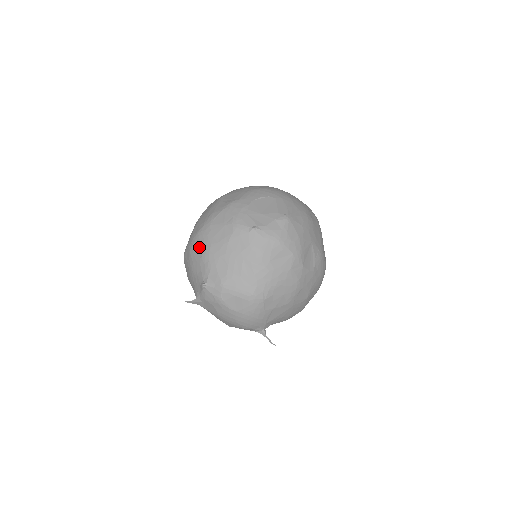
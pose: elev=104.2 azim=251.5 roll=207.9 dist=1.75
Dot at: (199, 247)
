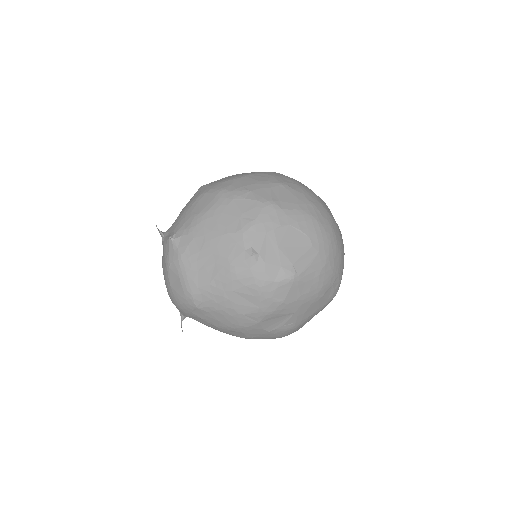
Dot at: (206, 203)
